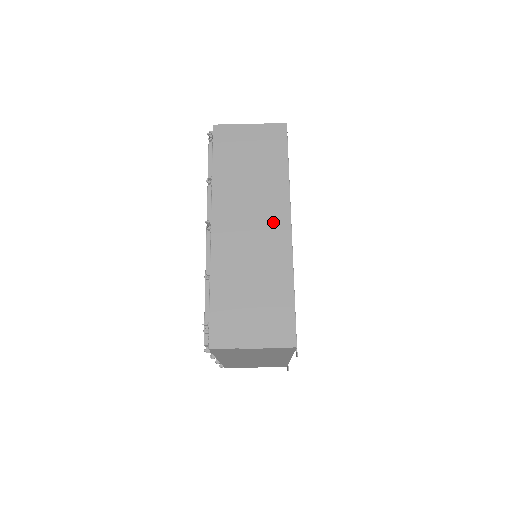
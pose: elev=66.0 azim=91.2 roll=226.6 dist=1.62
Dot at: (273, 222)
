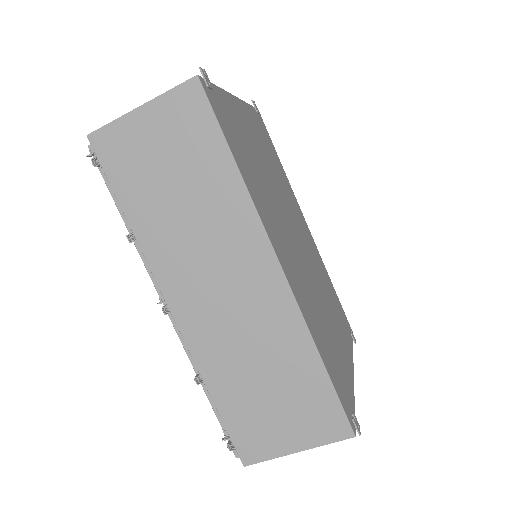
Dot at: (251, 270)
